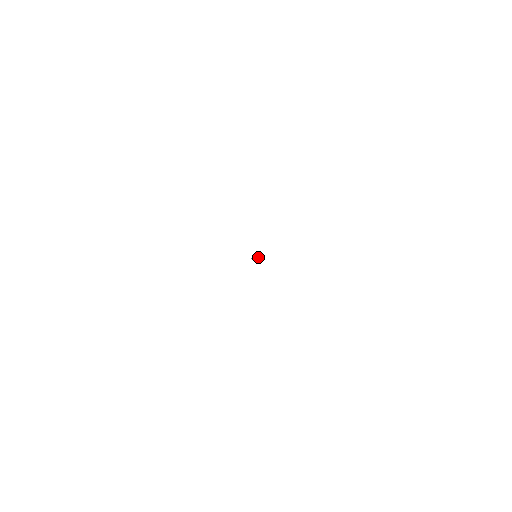
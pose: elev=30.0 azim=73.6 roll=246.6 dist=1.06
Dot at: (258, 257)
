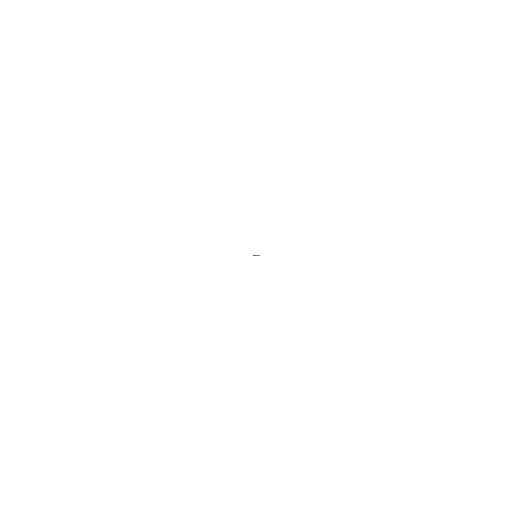
Dot at: occluded
